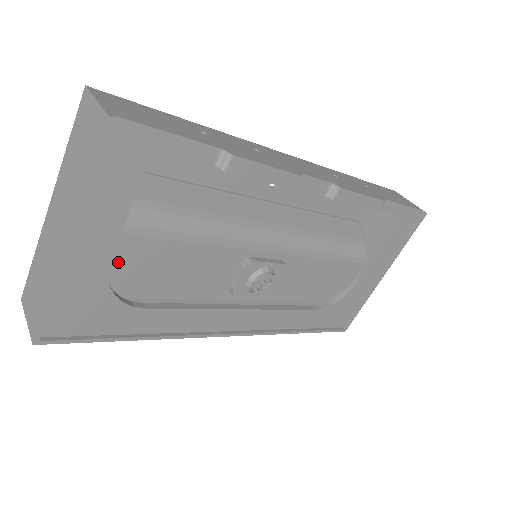
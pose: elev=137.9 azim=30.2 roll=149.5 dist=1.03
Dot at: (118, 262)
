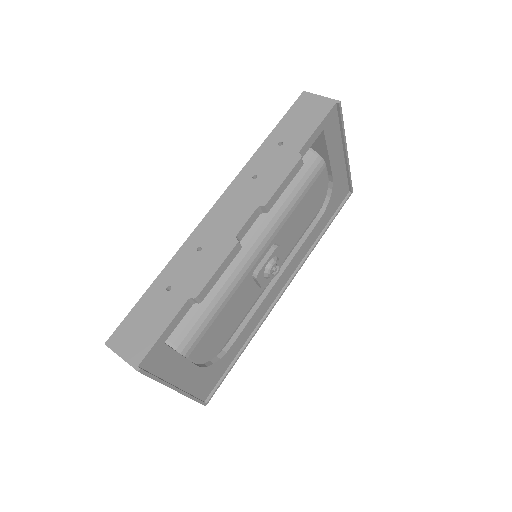
Dot at: (200, 357)
